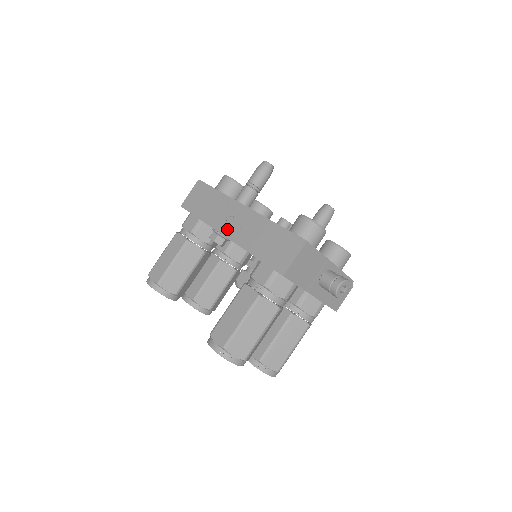
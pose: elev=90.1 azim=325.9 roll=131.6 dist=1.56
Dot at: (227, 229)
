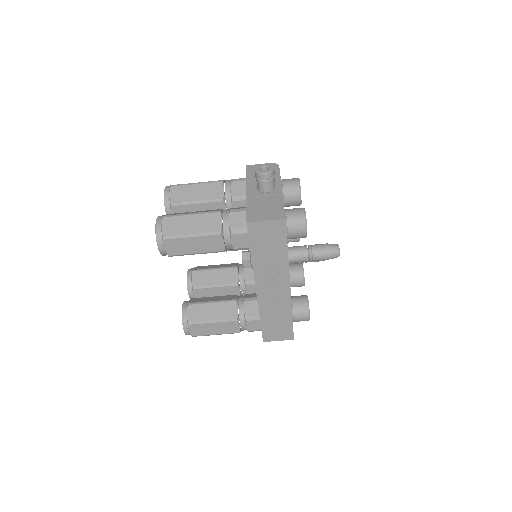
Dot at: (262, 287)
